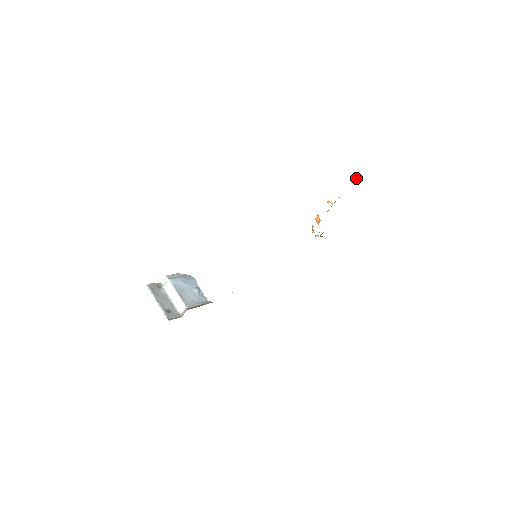
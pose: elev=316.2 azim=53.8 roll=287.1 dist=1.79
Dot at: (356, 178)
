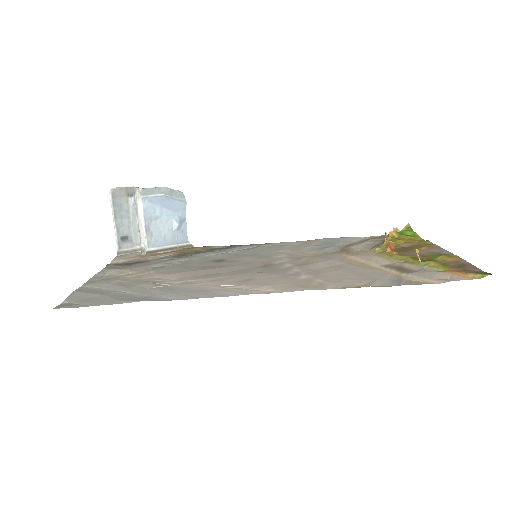
Dot at: (481, 273)
